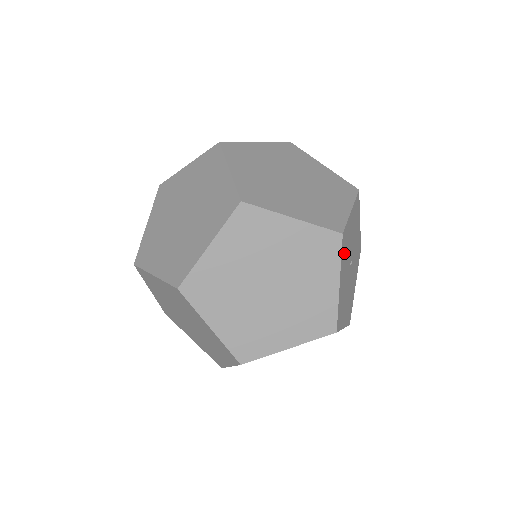
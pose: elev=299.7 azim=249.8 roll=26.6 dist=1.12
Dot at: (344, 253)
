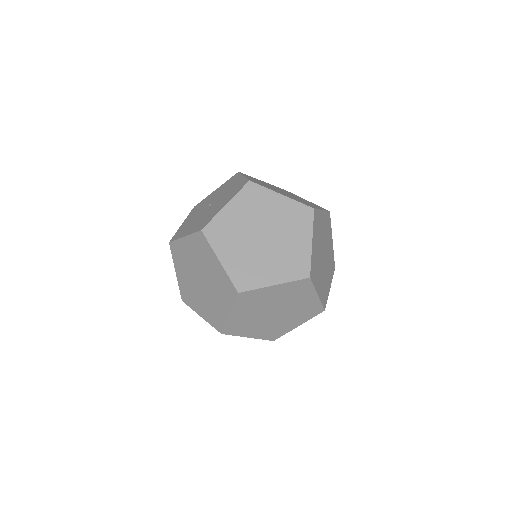
Dot at: occluded
